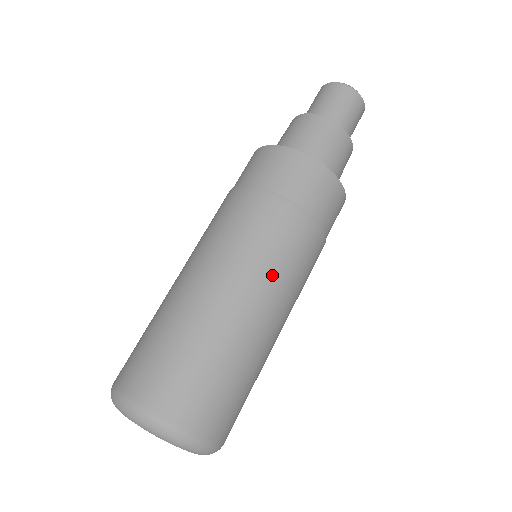
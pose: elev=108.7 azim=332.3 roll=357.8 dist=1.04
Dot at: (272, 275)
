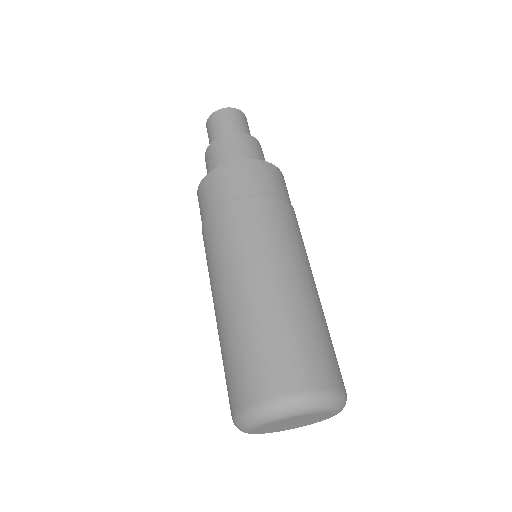
Dot at: occluded
